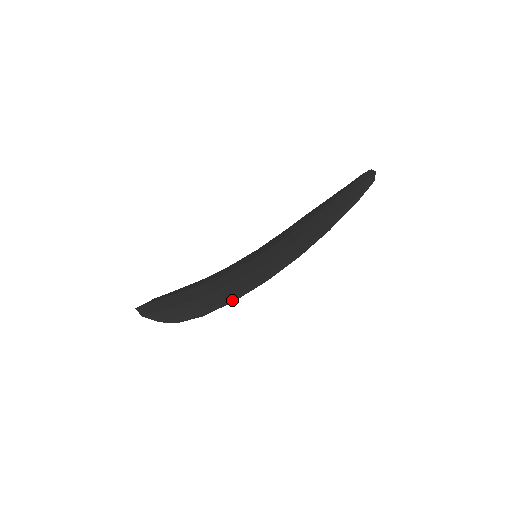
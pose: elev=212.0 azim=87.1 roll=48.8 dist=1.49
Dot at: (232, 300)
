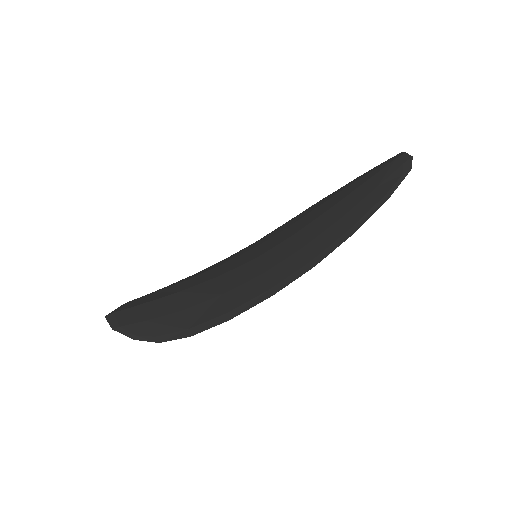
Dot at: (227, 318)
